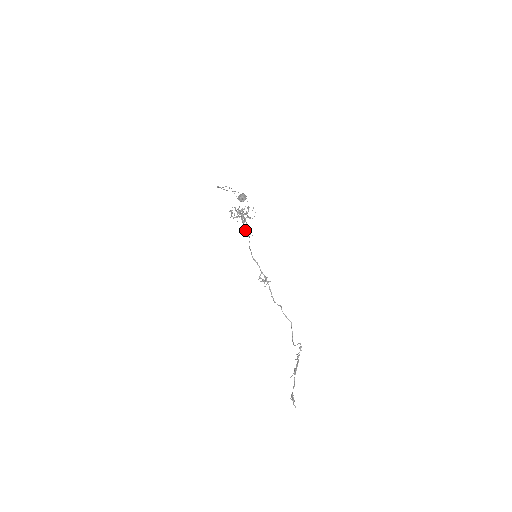
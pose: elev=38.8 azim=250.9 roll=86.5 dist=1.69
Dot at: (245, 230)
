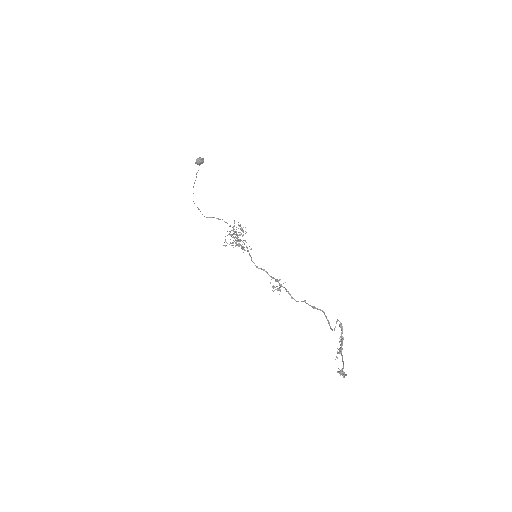
Dot at: occluded
